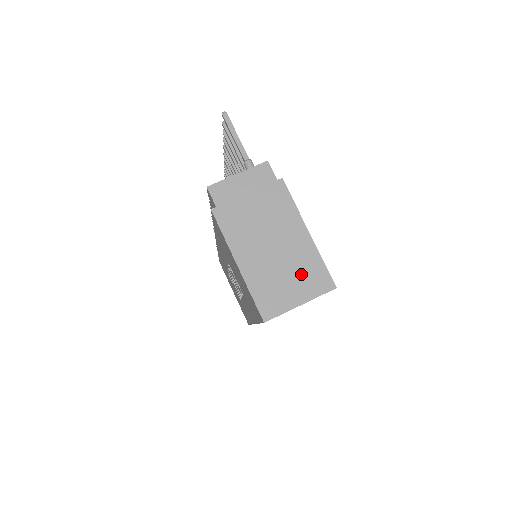
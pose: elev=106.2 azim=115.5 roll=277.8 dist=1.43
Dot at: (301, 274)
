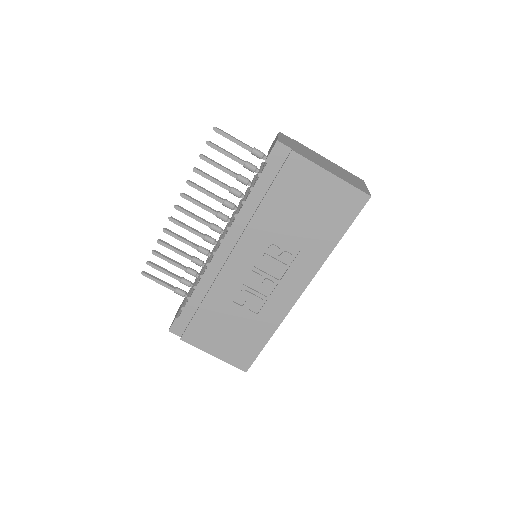
Dot at: (350, 176)
